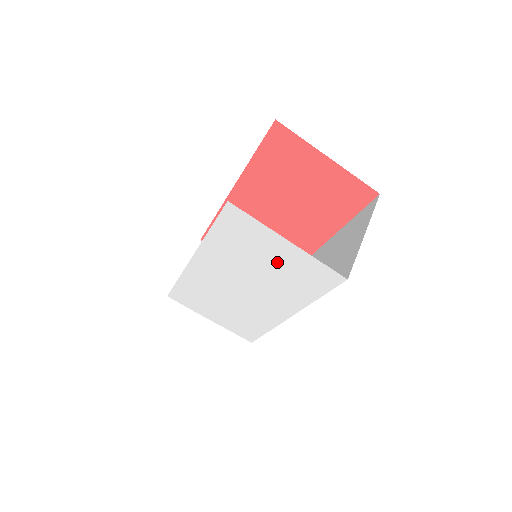
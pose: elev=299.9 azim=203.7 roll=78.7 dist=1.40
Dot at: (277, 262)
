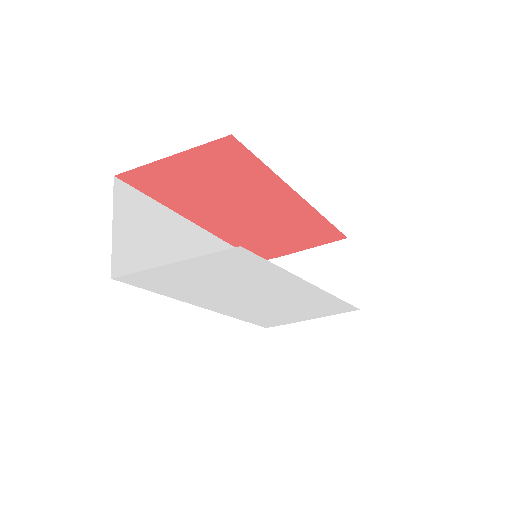
Dot at: (208, 274)
